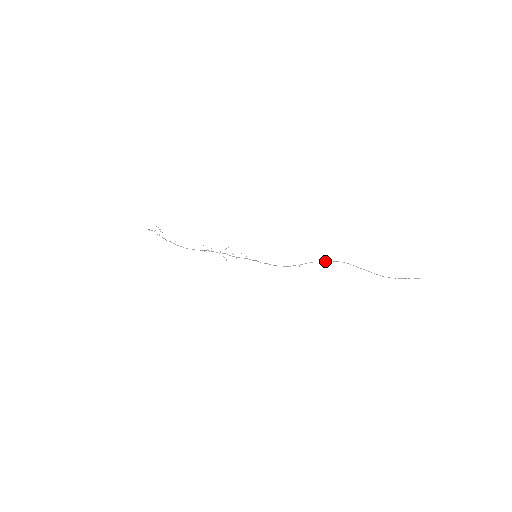
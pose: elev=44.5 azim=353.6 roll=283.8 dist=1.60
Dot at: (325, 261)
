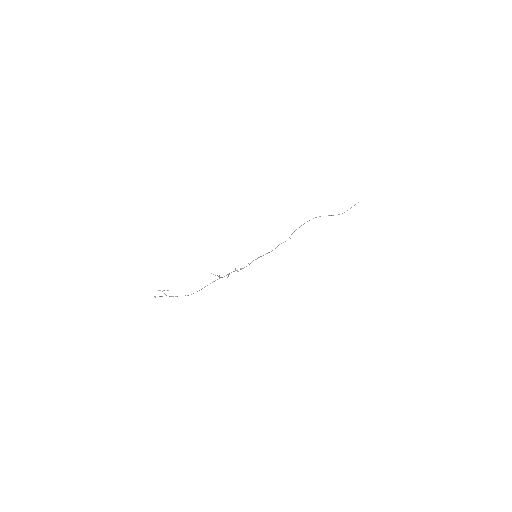
Dot at: (301, 225)
